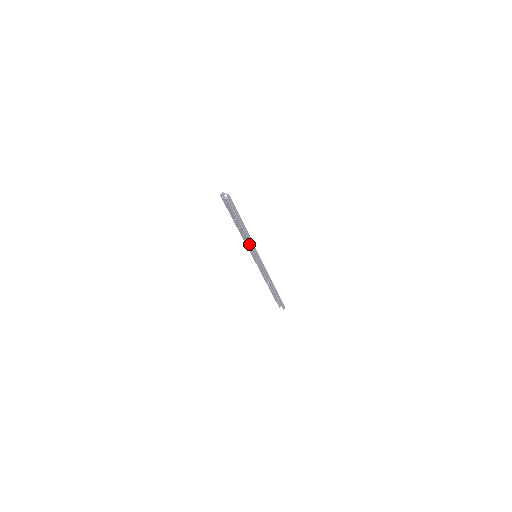
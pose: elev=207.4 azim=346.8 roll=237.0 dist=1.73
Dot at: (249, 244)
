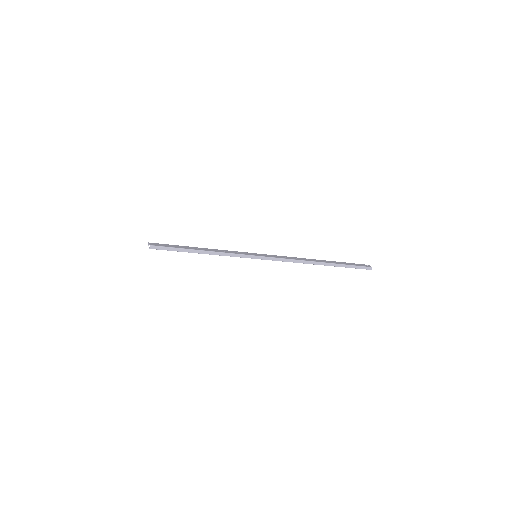
Dot at: occluded
